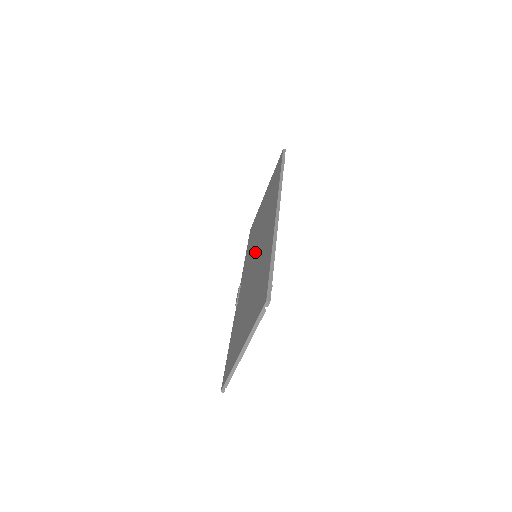
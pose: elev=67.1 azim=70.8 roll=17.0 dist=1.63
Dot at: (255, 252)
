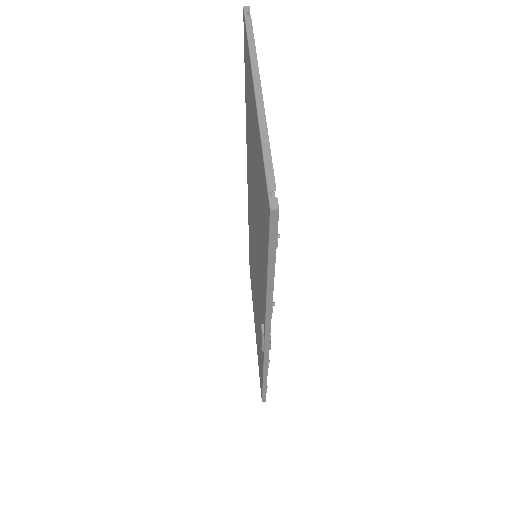
Dot at: occluded
